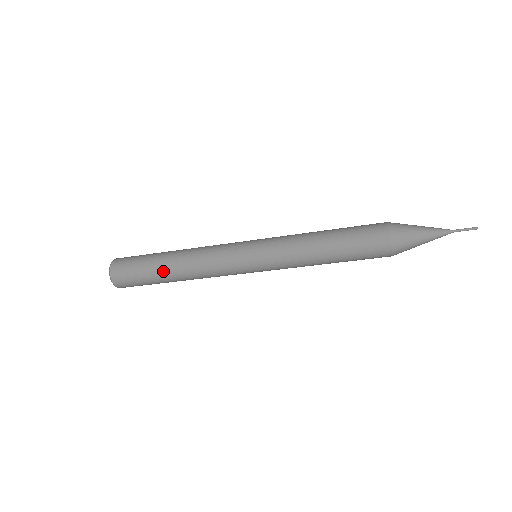
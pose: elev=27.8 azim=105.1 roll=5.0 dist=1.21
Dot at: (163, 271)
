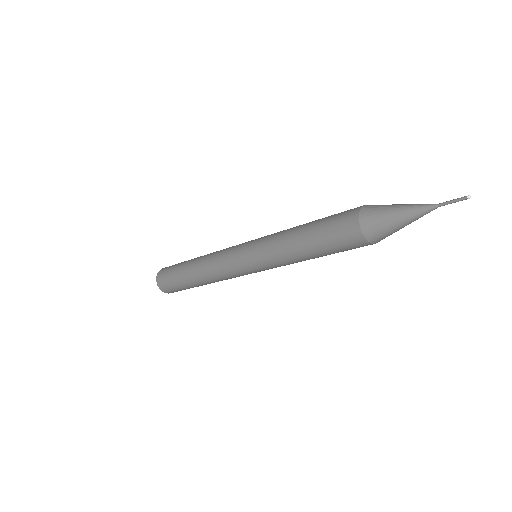
Dot at: (196, 286)
